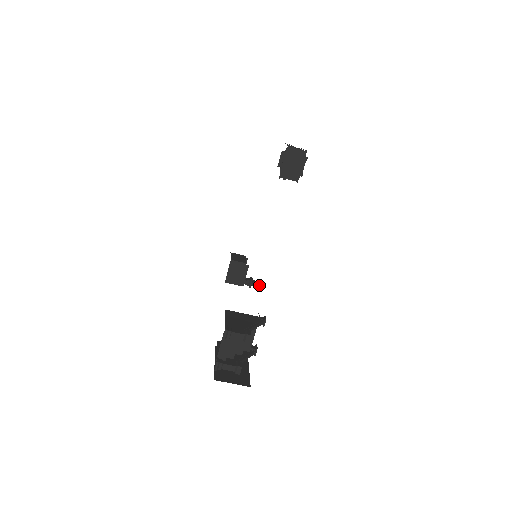
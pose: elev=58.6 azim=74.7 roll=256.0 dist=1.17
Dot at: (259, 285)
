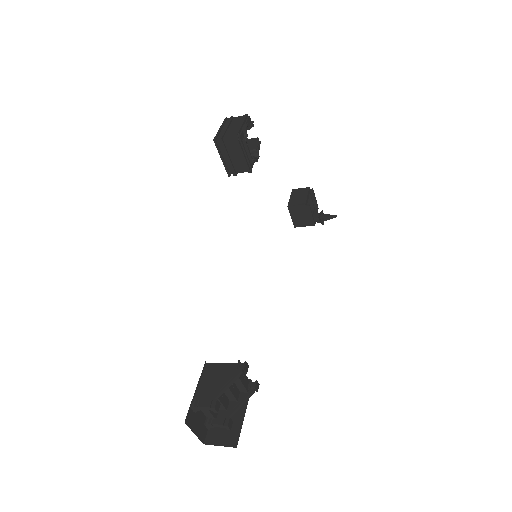
Dot at: (332, 218)
